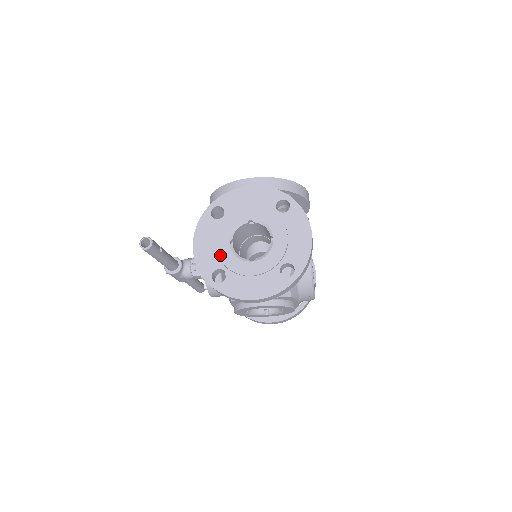
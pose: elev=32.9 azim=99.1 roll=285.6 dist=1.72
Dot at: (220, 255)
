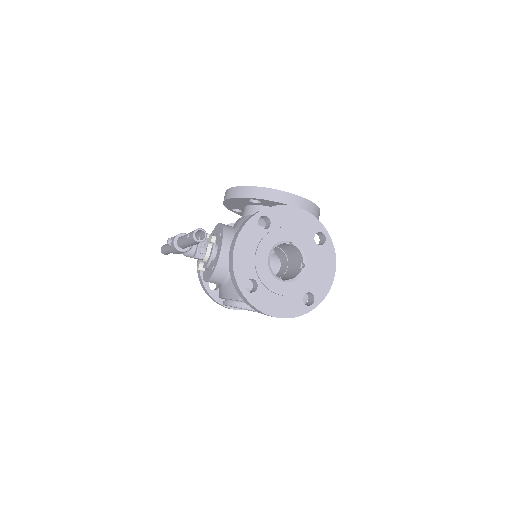
Dot at: (258, 266)
